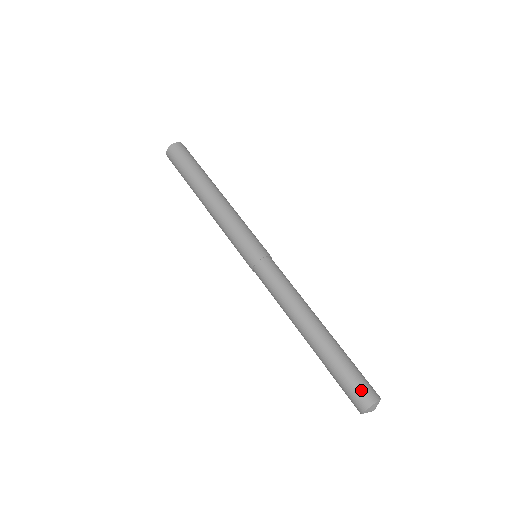
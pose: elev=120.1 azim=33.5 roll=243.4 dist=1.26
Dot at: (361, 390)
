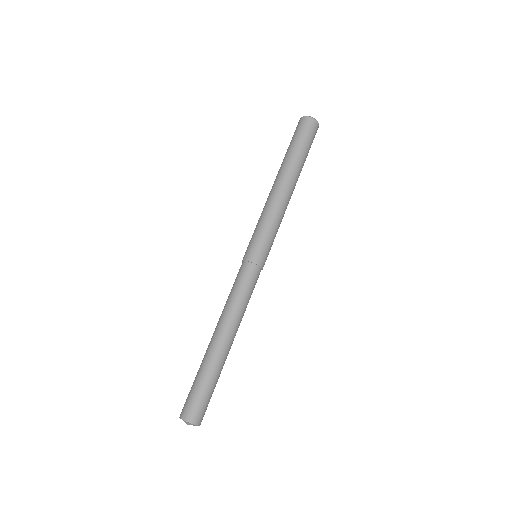
Dot at: (193, 406)
